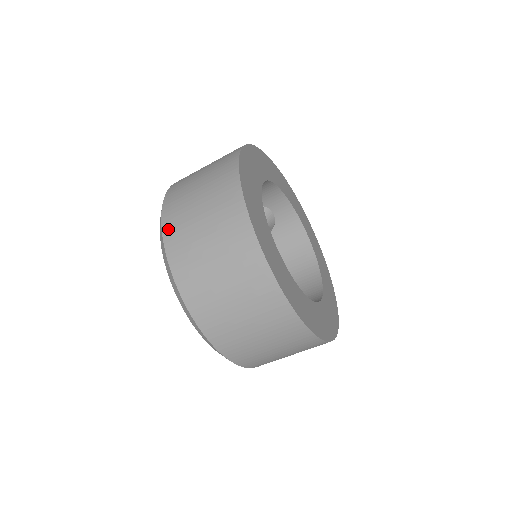
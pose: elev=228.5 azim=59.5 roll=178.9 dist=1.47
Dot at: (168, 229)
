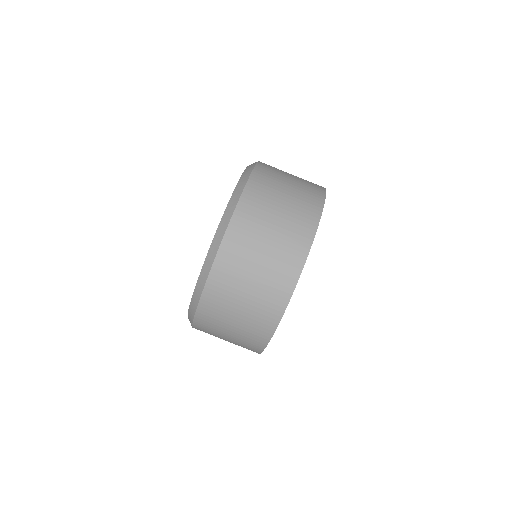
Dot at: (259, 173)
